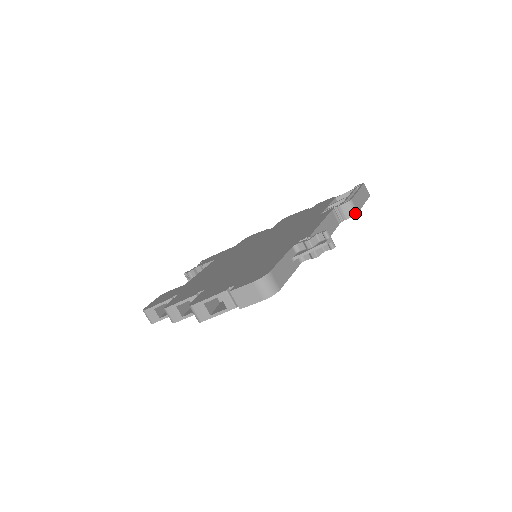
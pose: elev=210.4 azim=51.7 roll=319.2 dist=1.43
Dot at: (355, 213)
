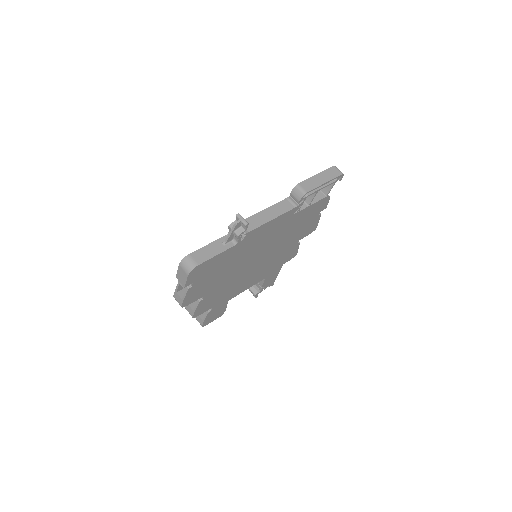
Dot at: (303, 194)
